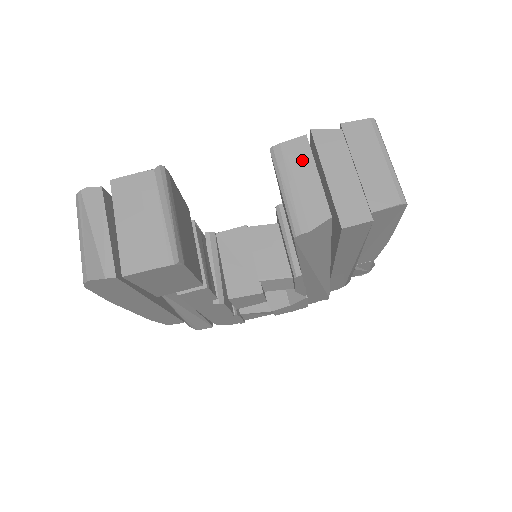
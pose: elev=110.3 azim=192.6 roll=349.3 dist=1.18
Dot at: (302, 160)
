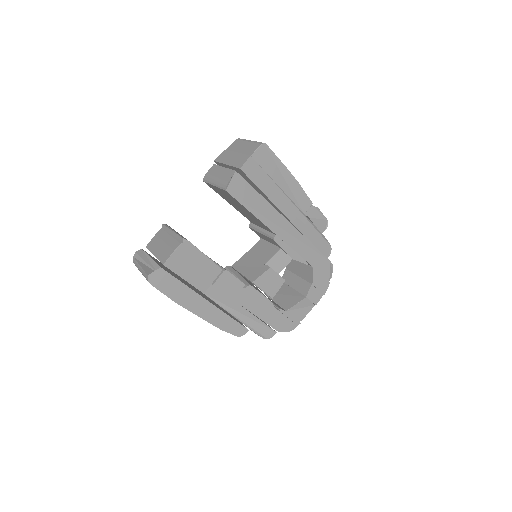
Dot at: (216, 170)
